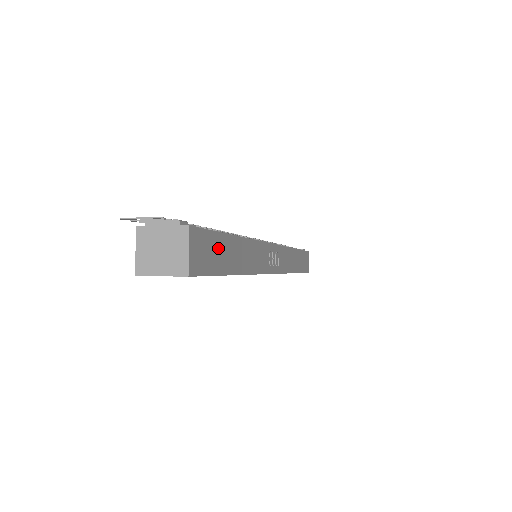
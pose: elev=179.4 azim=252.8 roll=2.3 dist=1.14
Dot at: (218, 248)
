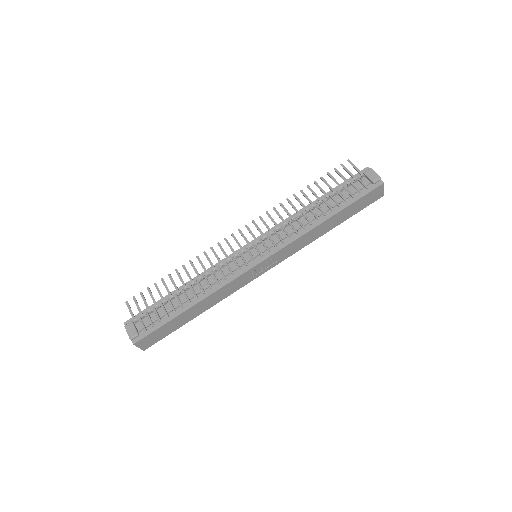
Dot at: (167, 328)
